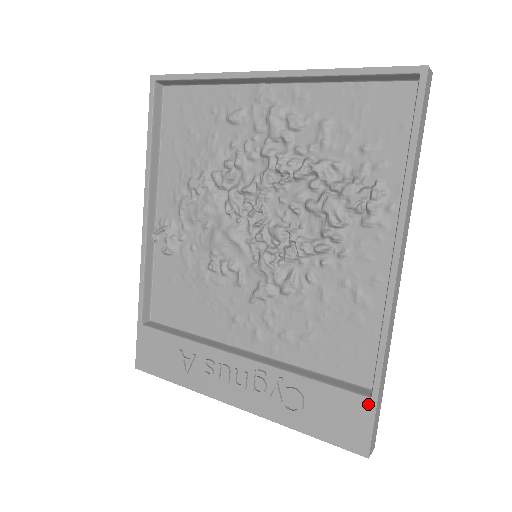
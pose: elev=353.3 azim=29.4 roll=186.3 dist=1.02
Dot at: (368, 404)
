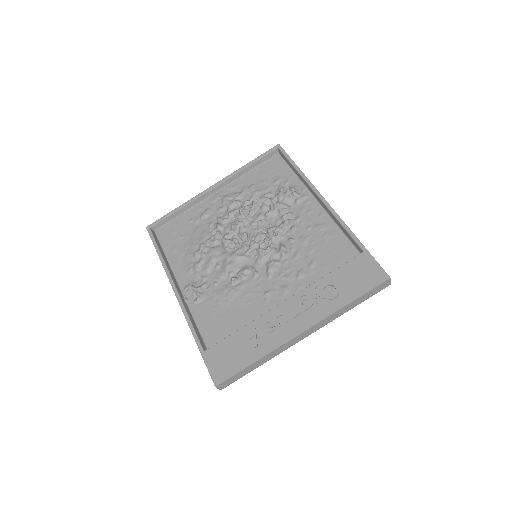
Dot at: (365, 255)
